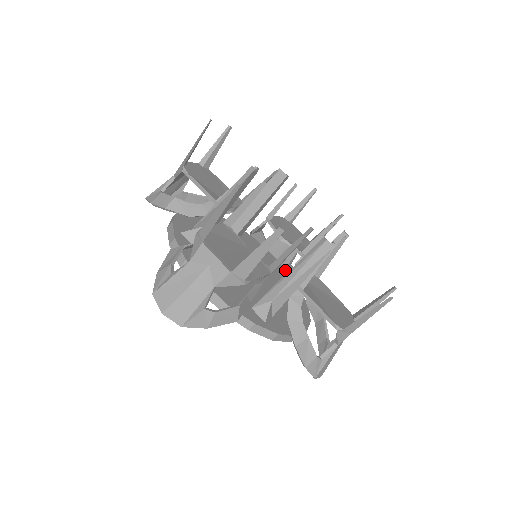
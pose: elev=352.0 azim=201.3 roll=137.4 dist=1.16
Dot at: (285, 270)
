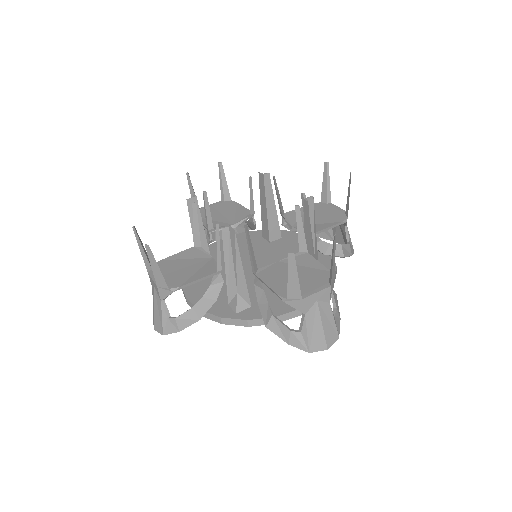
Dot at: occluded
